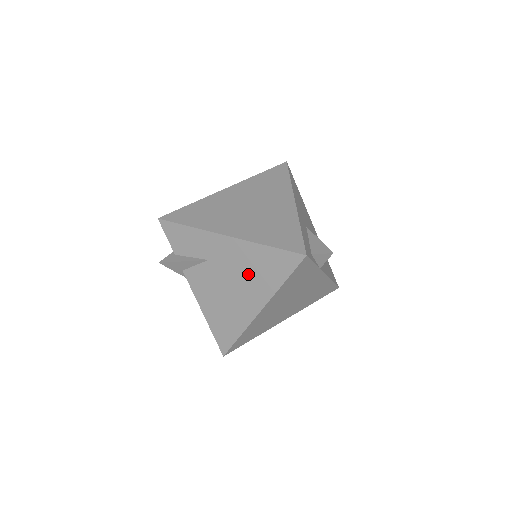
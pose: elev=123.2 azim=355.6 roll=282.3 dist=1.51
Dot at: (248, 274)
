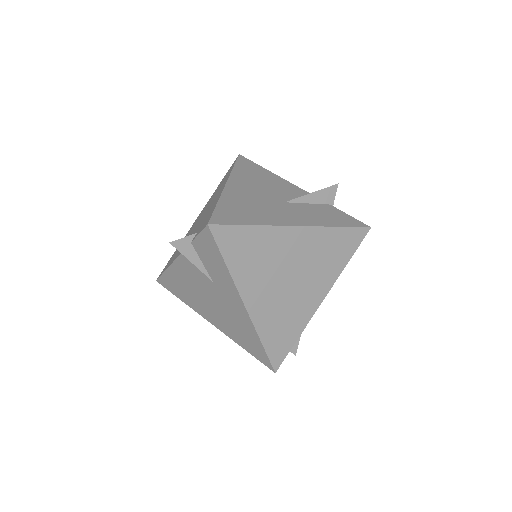
Dot at: (229, 320)
